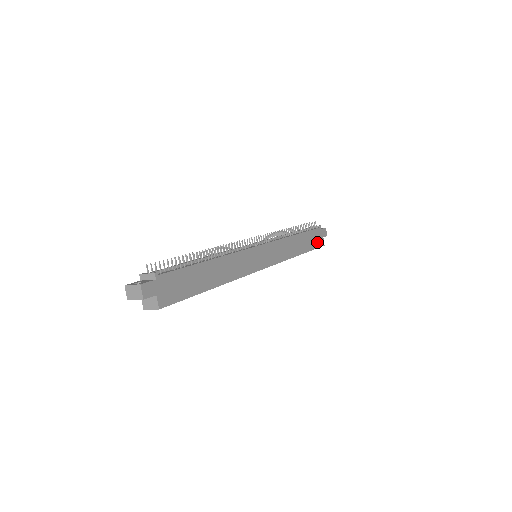
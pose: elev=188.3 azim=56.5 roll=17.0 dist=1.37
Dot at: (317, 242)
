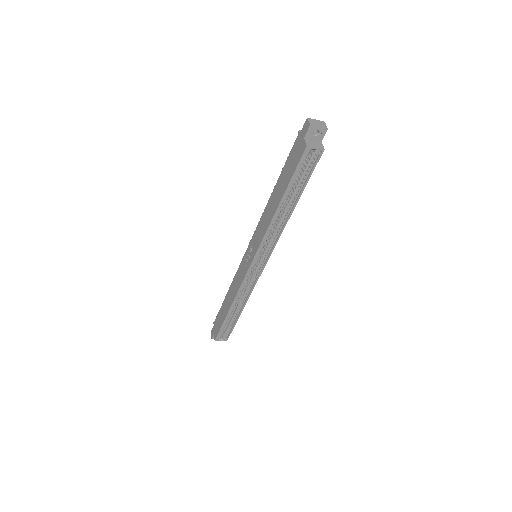
Dot at: occluded
